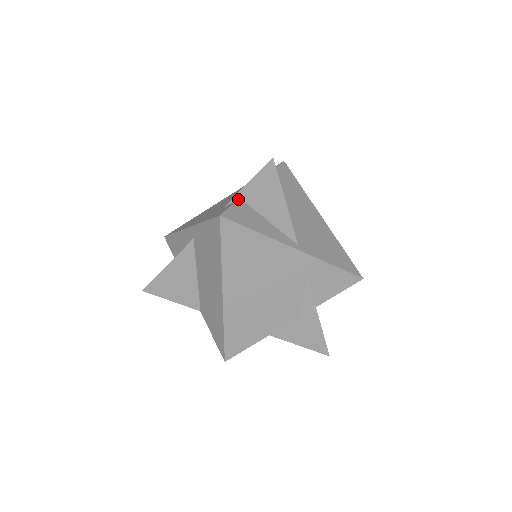
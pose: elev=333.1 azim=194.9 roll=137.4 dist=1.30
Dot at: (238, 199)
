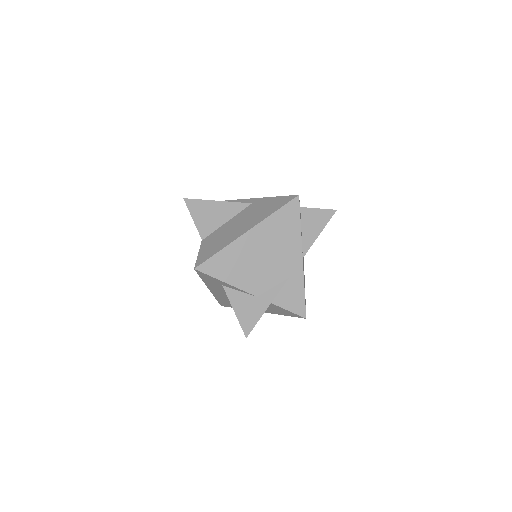
Dot at: (300, 209)
